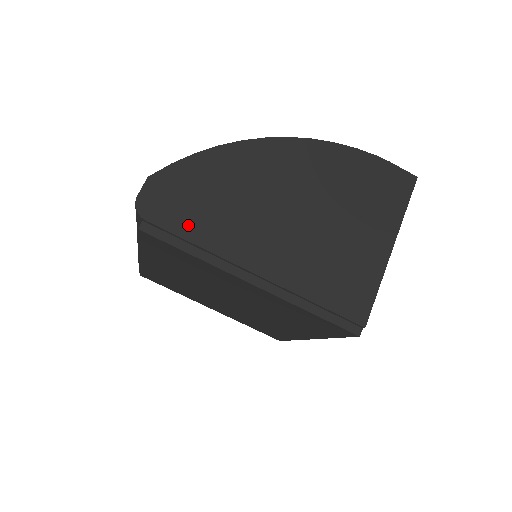
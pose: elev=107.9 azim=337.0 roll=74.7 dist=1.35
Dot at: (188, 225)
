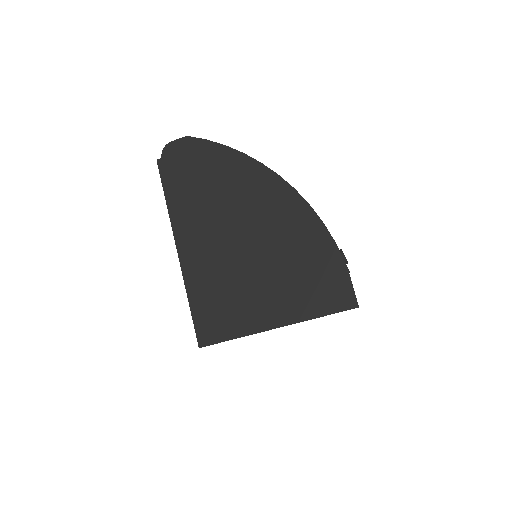
Dot at: (178, 182)
